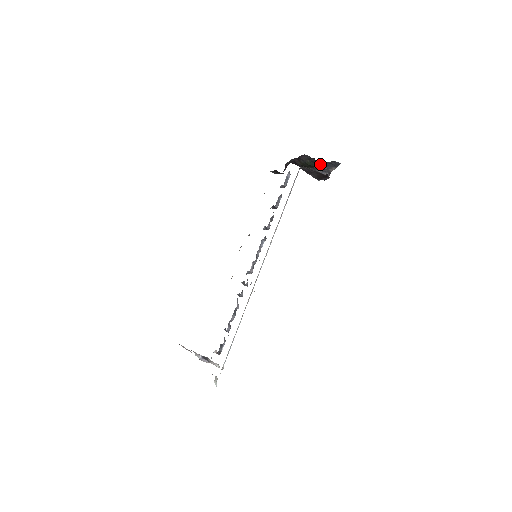
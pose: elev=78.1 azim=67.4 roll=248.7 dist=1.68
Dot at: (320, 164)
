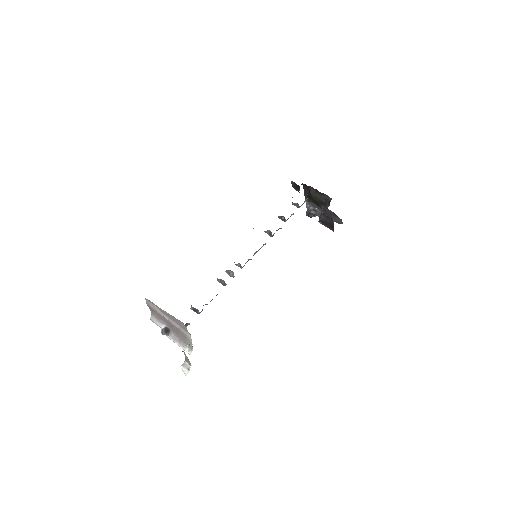
Dot at: occluded
